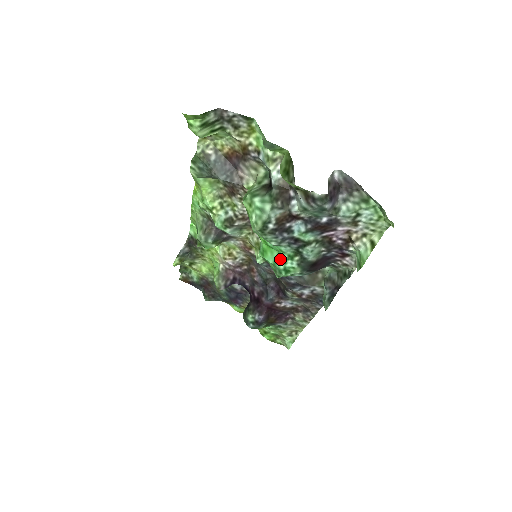
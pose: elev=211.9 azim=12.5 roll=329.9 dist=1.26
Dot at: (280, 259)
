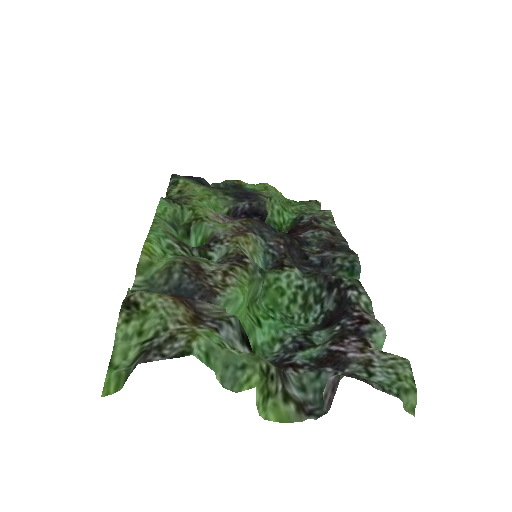
Dot at: (288, 325)
